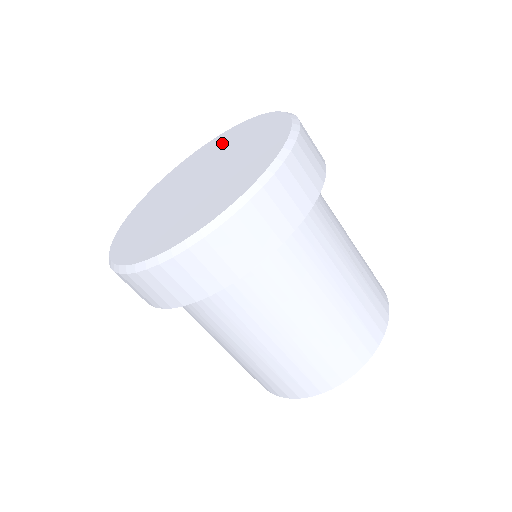
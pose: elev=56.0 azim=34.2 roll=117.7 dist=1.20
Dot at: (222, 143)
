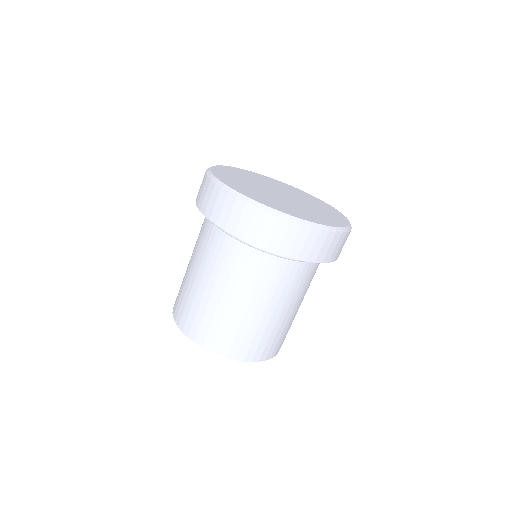
Dot at: (256, 177)
